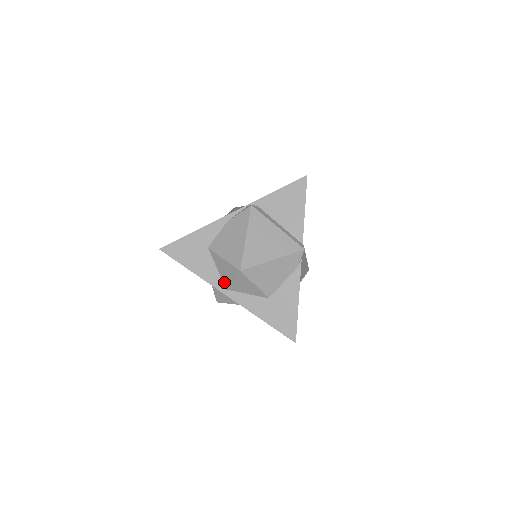
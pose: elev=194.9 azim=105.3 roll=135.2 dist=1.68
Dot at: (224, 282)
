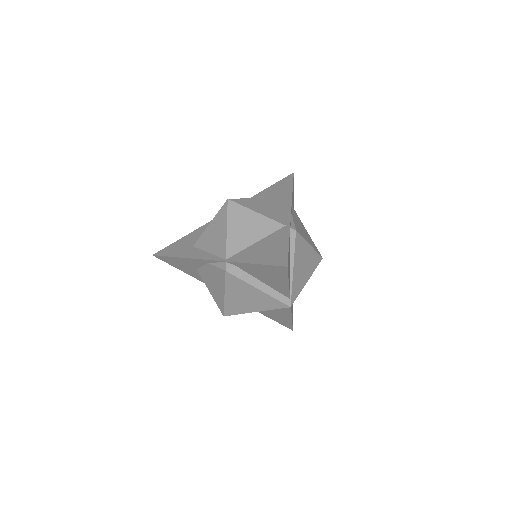
Dot at: occluded
